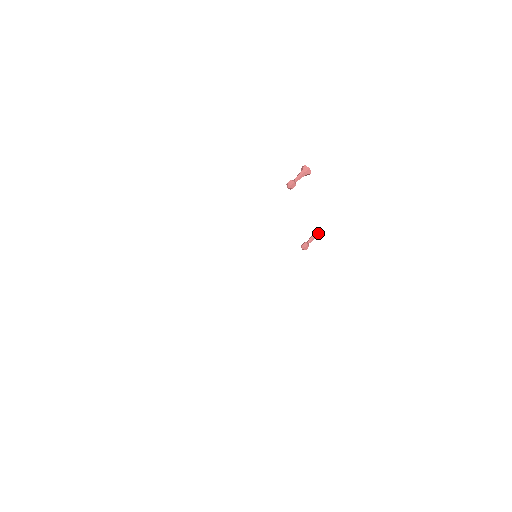
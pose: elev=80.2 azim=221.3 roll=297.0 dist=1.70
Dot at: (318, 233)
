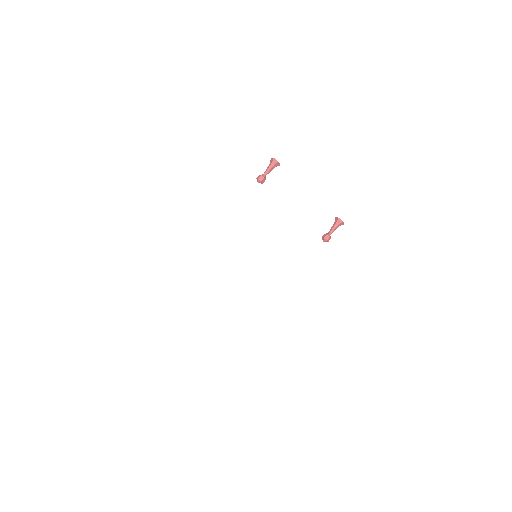
Dot at: (337, 220)
